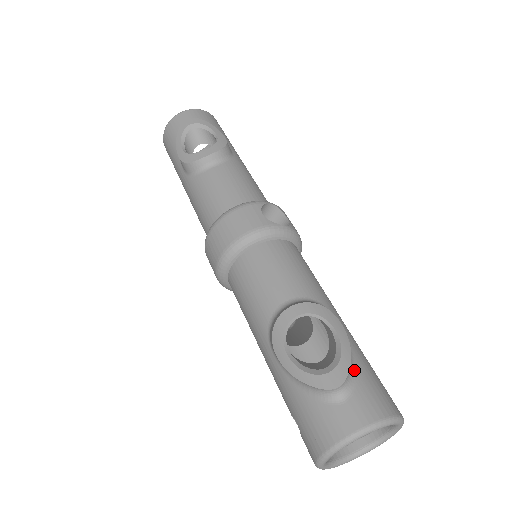
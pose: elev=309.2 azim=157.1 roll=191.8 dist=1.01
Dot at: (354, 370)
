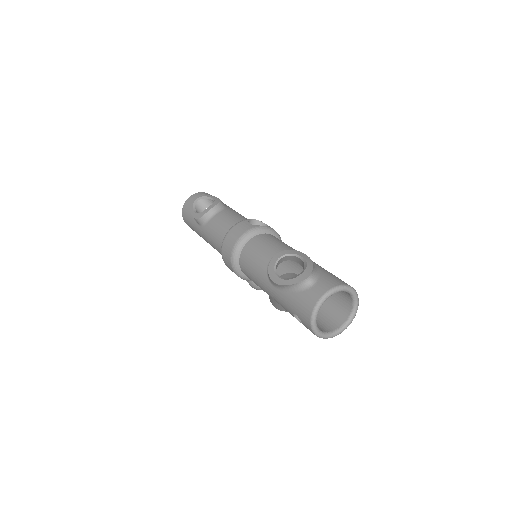
Dot at: (317, 272)
